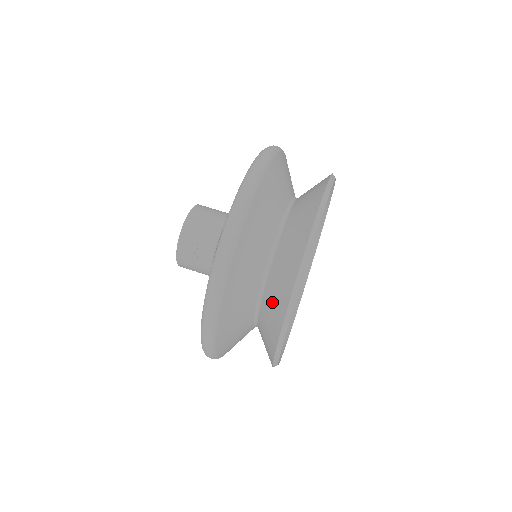
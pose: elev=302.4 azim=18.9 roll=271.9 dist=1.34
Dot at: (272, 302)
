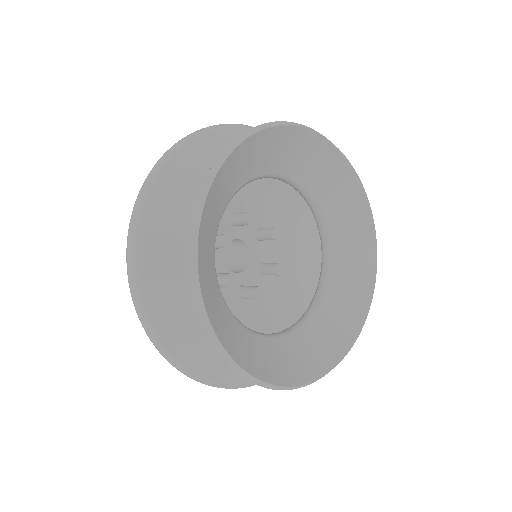
Dot at: occluded
